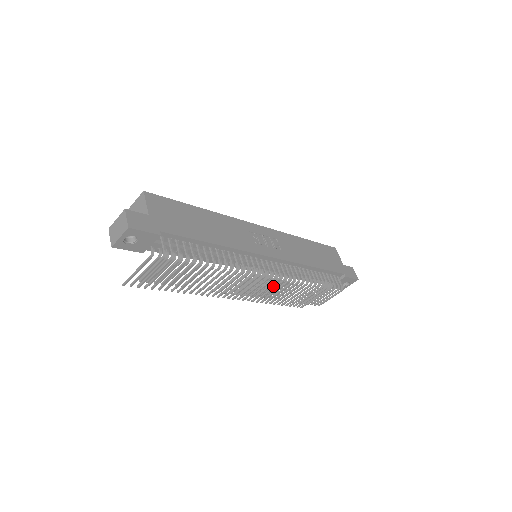
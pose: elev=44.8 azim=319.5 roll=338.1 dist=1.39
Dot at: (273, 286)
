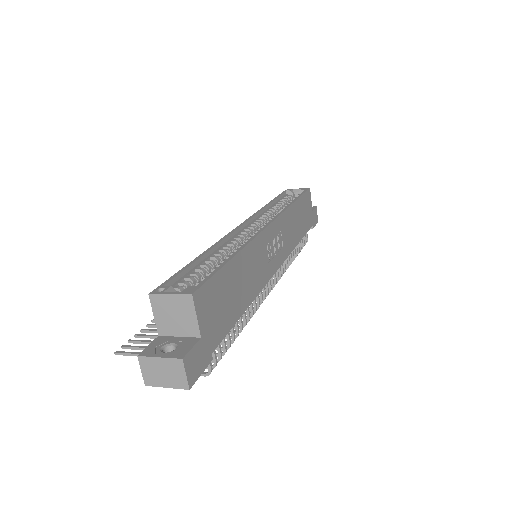
Dot at: occluded
